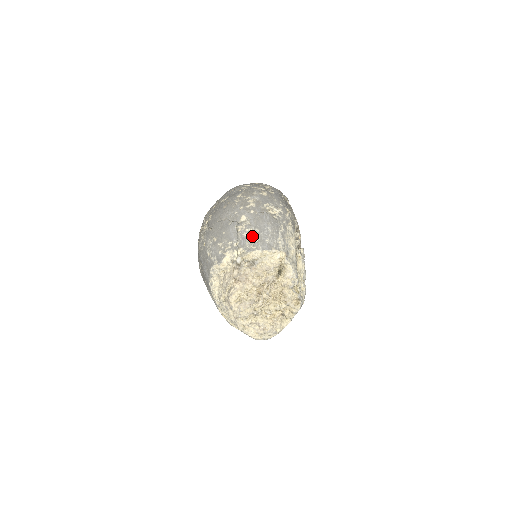
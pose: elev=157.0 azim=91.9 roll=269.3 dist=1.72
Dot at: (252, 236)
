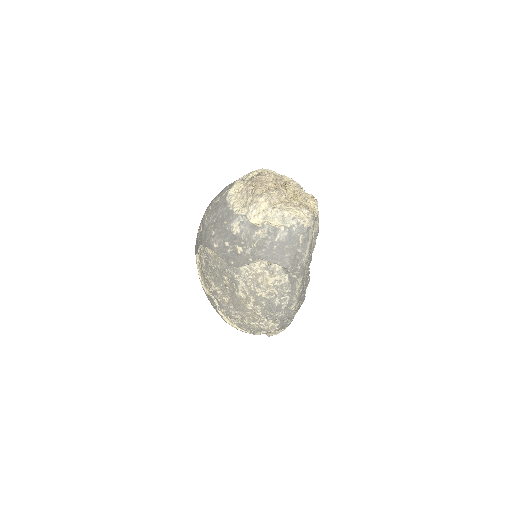
Dot at: occluded
